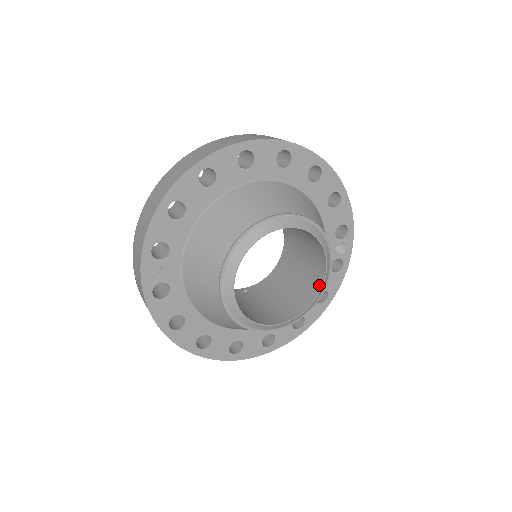
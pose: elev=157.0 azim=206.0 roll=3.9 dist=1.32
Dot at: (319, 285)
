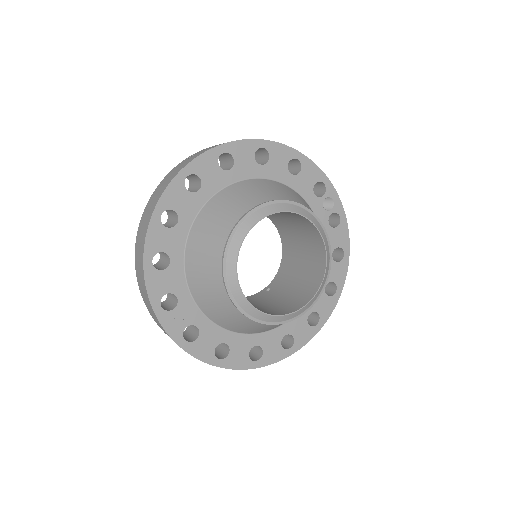
Dot at: (322, 250)
